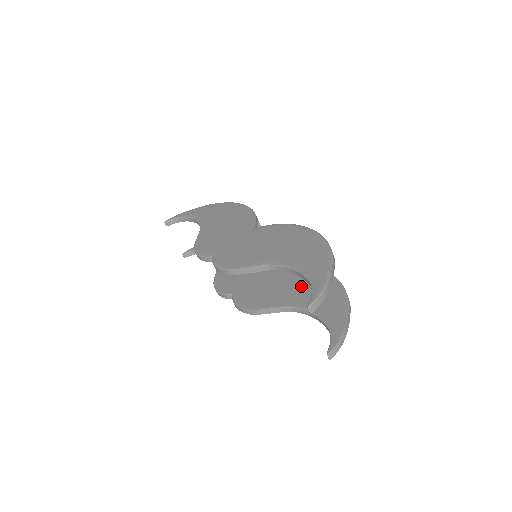
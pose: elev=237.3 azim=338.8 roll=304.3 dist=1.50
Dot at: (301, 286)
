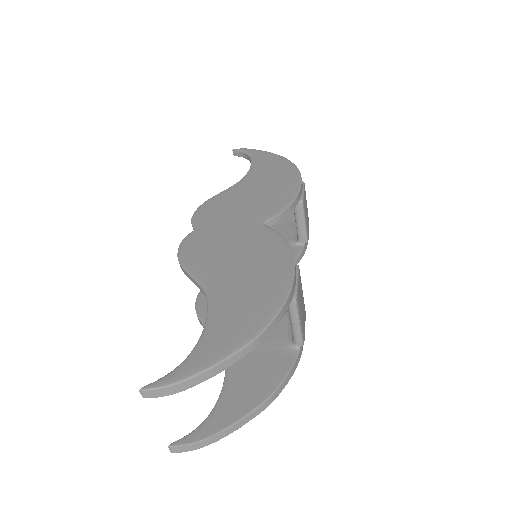
Dot at: occluded
